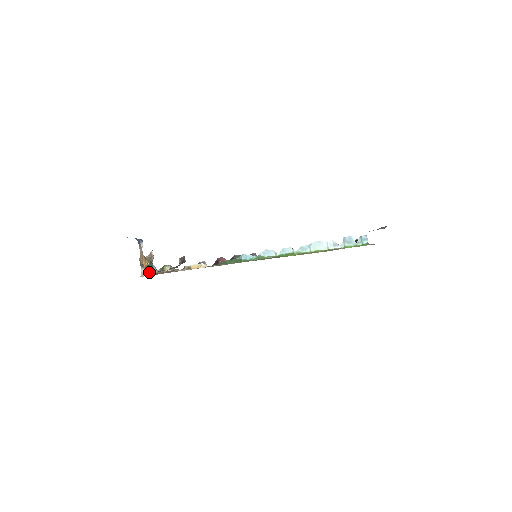
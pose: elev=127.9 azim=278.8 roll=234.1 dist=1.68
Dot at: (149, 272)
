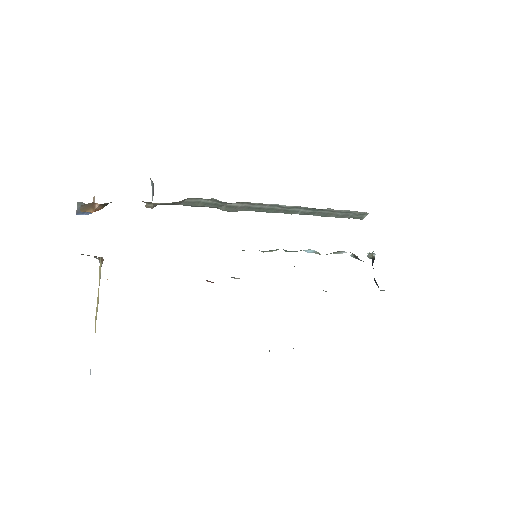
Dot at: occluded
